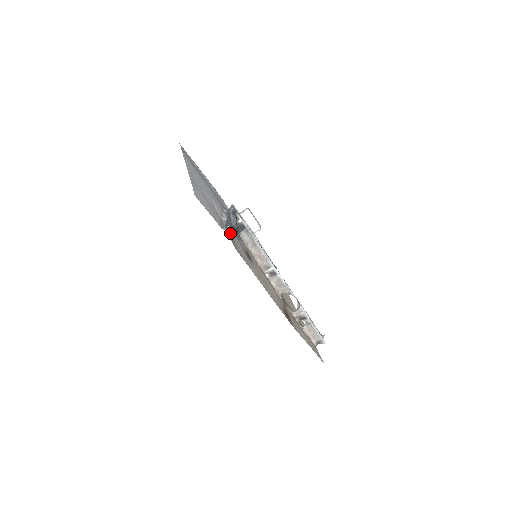
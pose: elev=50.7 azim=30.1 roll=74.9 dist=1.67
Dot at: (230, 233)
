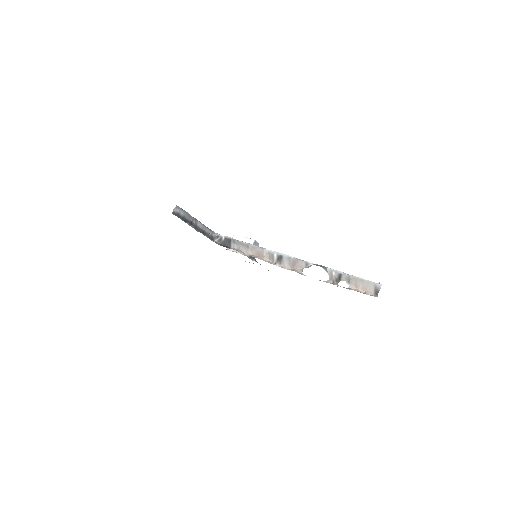
Dot at: (188, 224)
